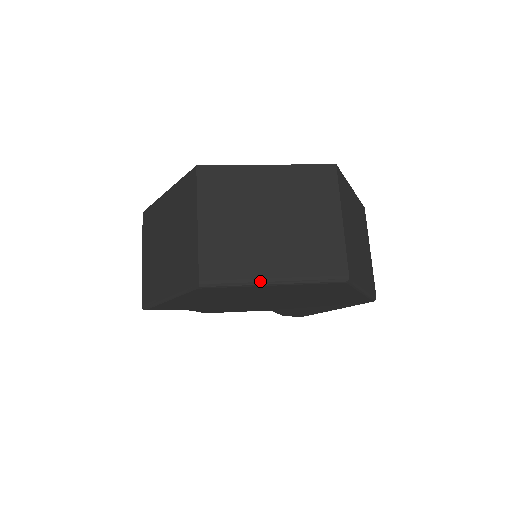
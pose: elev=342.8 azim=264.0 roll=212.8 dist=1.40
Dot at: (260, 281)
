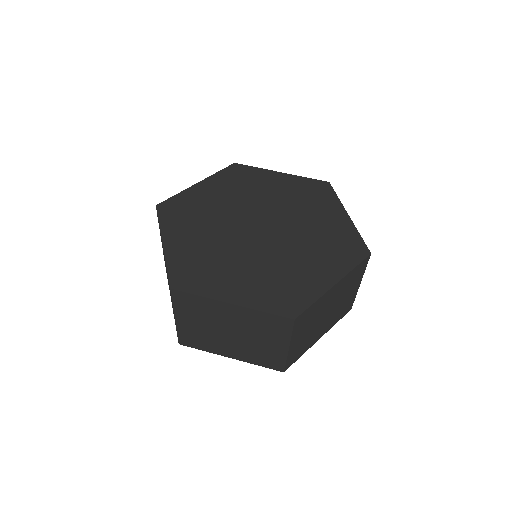
Dot at: occluded
